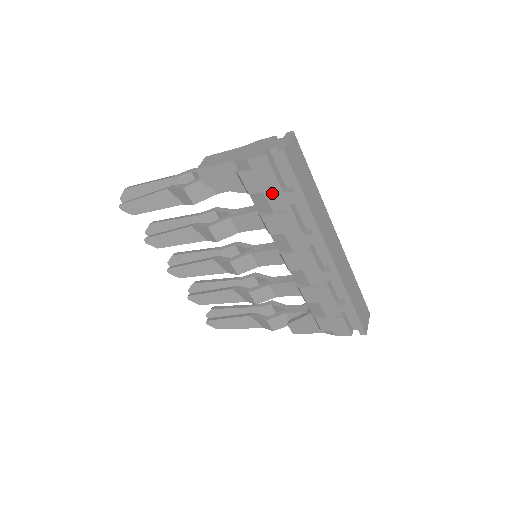
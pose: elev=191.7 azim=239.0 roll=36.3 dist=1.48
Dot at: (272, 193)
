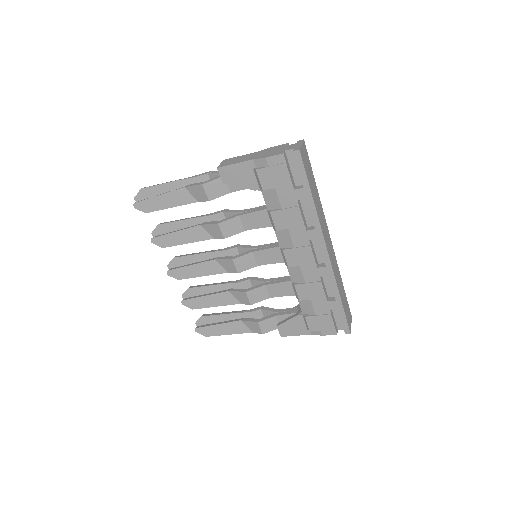
Dot at: (283, 189)
